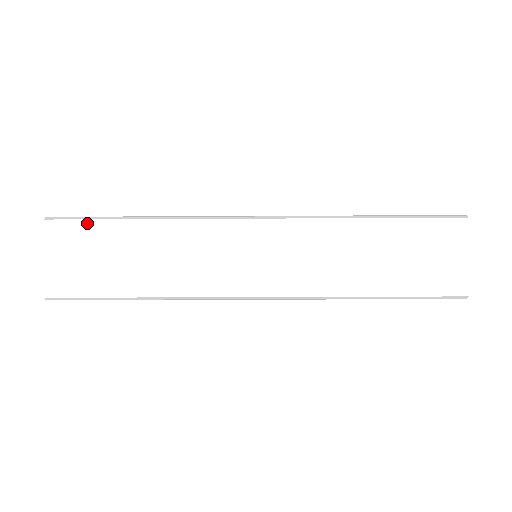
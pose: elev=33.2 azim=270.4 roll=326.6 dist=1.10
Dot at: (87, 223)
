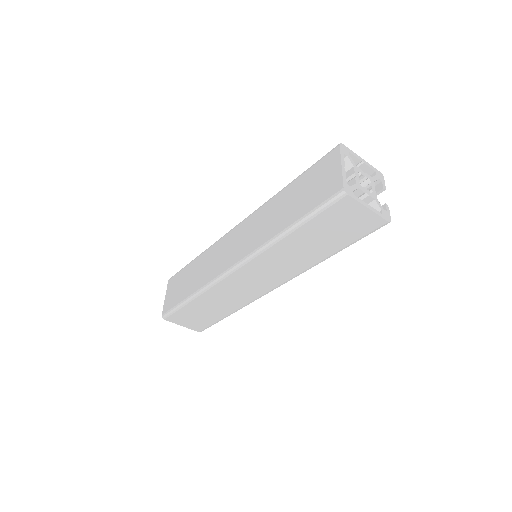
Dot at: (177, 311)
